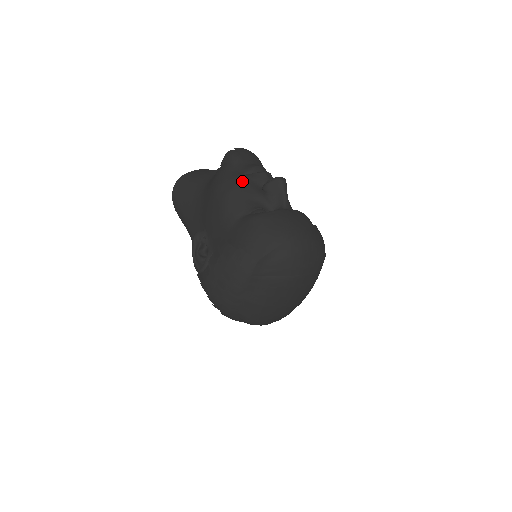
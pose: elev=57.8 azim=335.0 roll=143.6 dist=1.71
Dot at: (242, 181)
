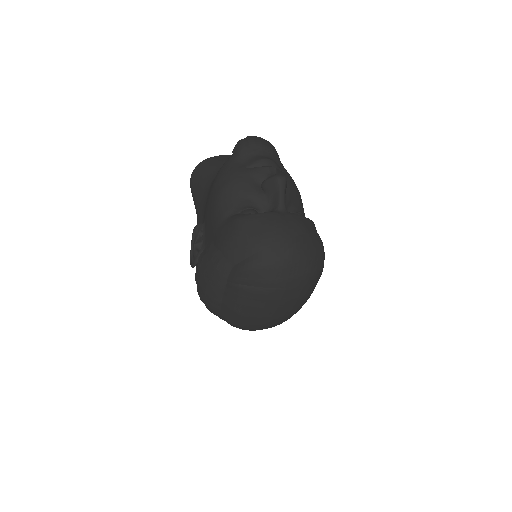
Dot at: (240, 176)
